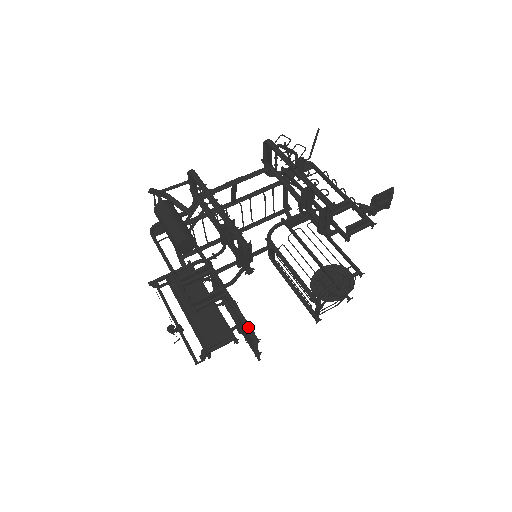
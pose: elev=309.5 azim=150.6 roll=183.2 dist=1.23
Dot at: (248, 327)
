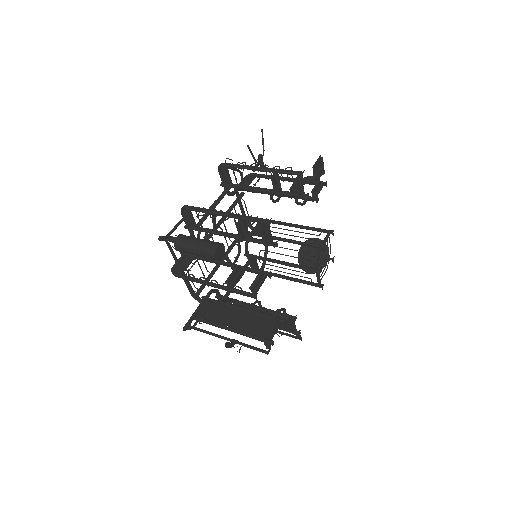
Dot at: (281, 314)
